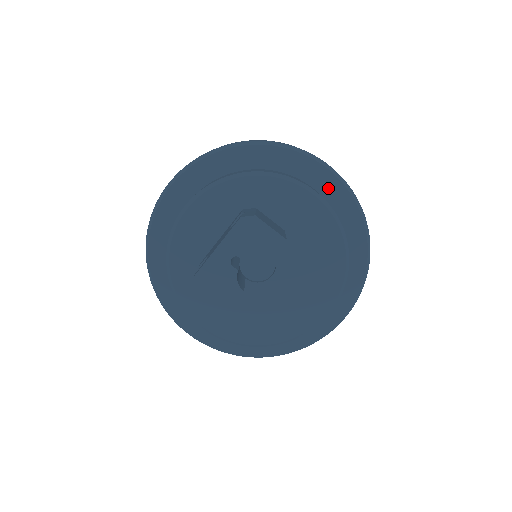
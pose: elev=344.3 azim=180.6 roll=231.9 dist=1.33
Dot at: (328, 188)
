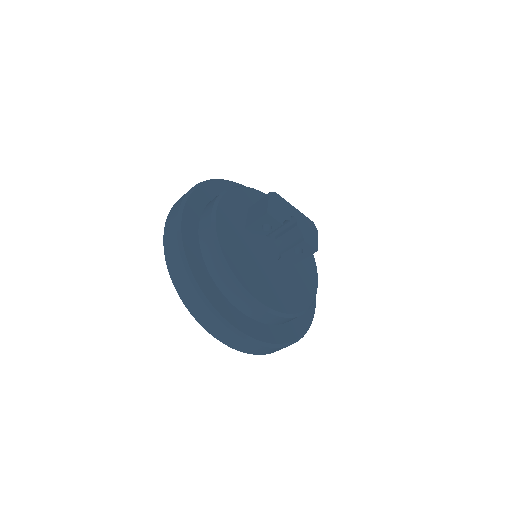
Dot at: occluded
